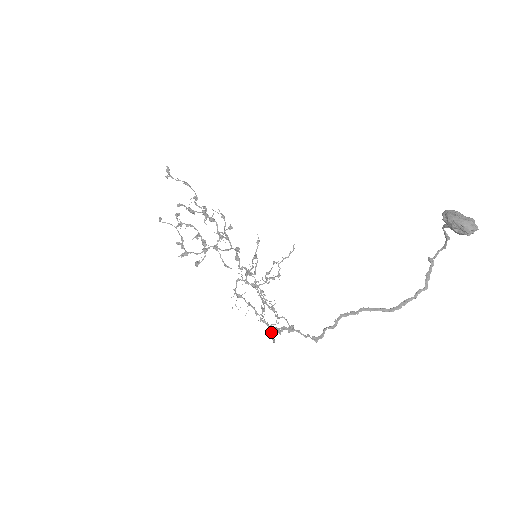
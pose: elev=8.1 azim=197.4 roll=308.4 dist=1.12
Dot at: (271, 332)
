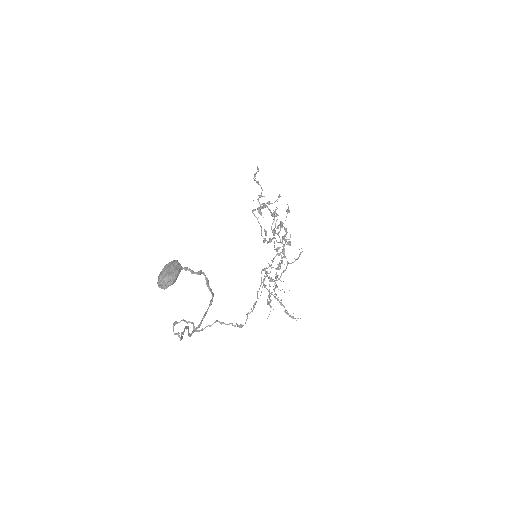
Dot at: (192, 323)
